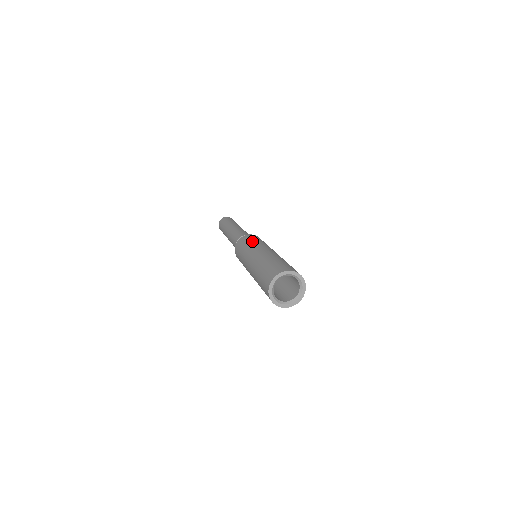
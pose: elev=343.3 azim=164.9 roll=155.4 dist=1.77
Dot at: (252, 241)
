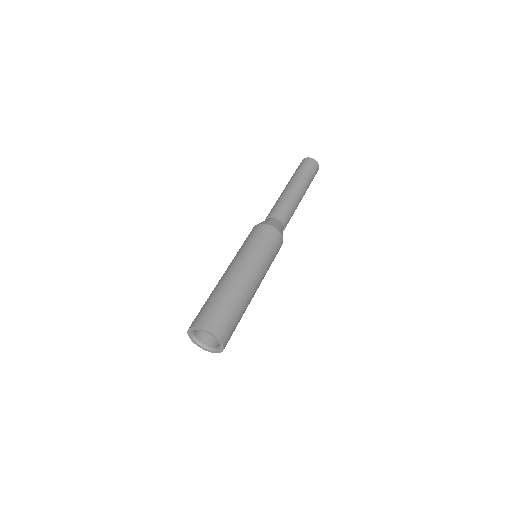
Dot at: (244, 243)
